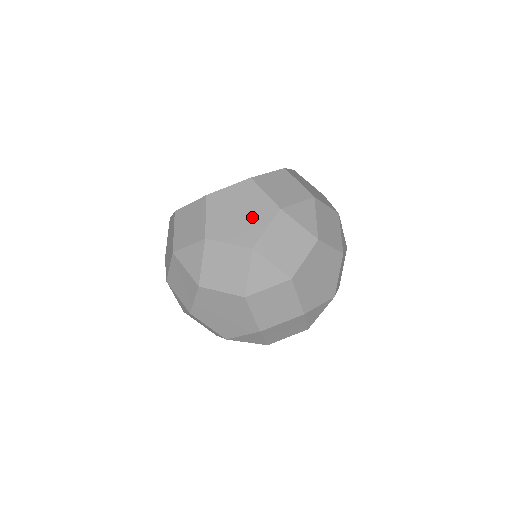
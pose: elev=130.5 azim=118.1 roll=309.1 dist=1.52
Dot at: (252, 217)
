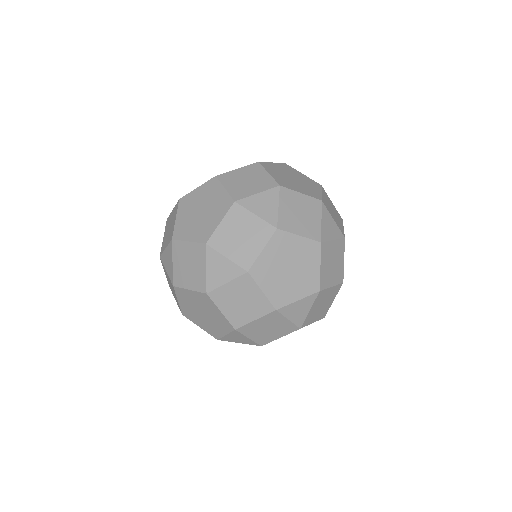
Dot at: (210, 213)
